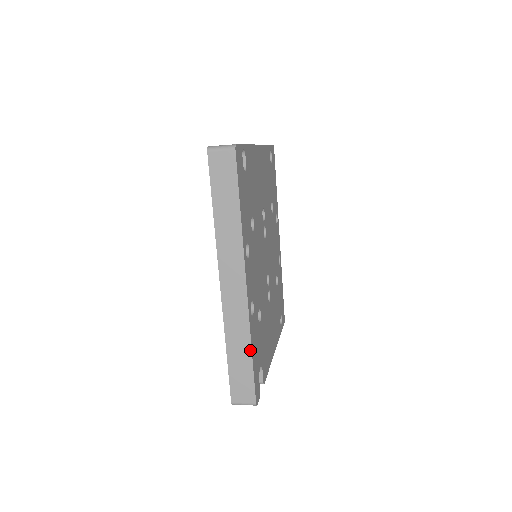
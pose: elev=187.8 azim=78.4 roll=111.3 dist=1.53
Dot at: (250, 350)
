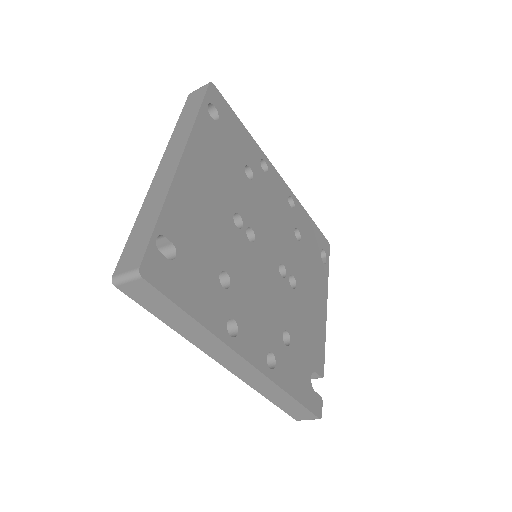
Dot at: (289, 396)
